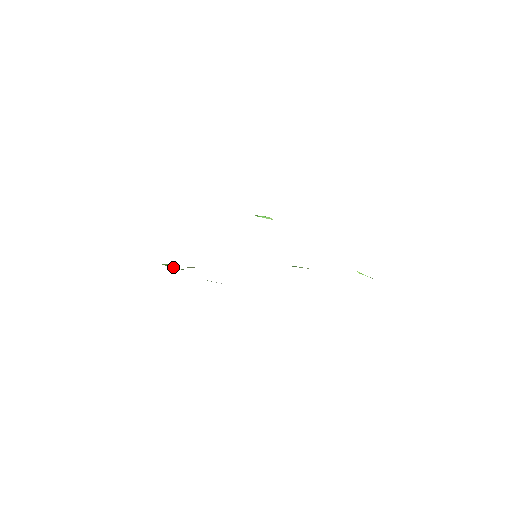
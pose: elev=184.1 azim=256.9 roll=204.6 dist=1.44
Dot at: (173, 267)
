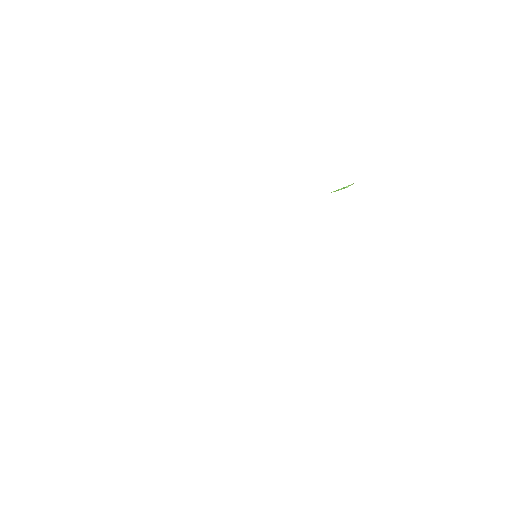
Dot at: occluded
